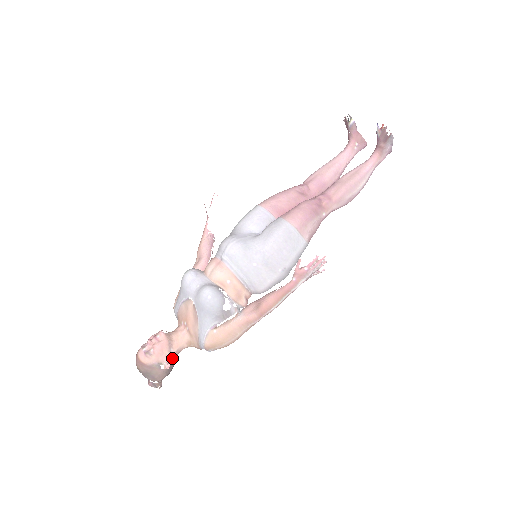
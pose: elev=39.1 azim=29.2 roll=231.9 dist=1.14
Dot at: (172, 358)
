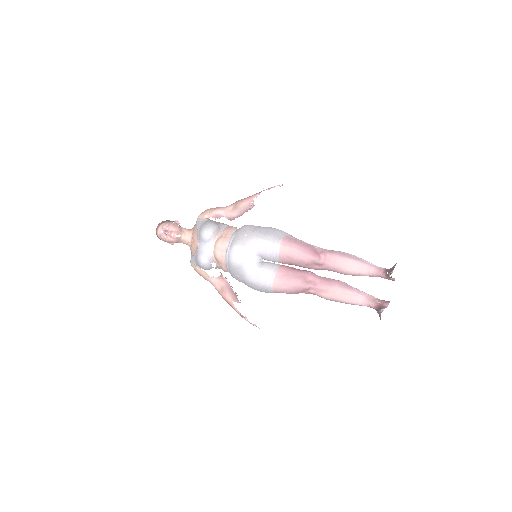
Dot at: (177, 242)
